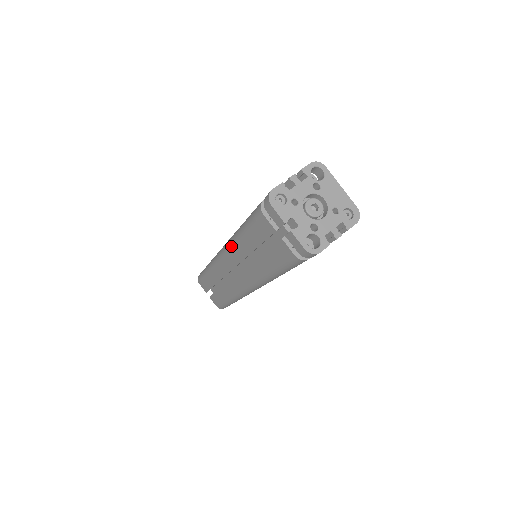
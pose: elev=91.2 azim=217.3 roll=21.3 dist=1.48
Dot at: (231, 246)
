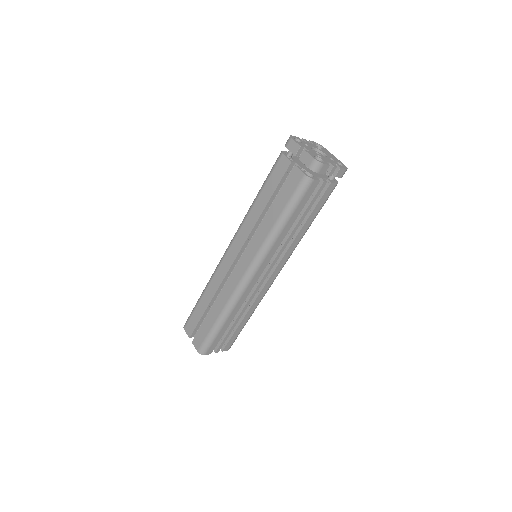
Dot at: (243, 223)
